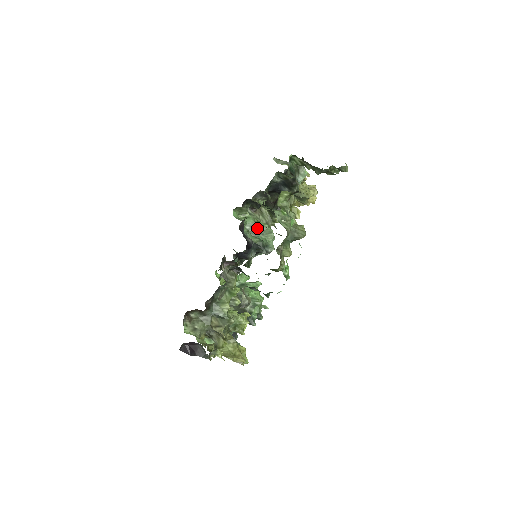
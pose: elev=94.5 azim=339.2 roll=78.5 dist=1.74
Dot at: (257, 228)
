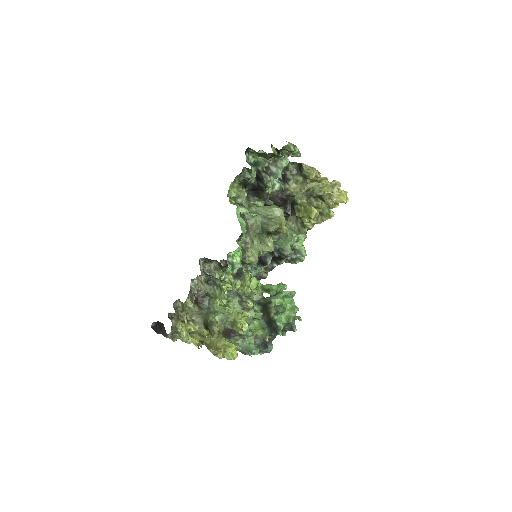
Dot at: occluded
